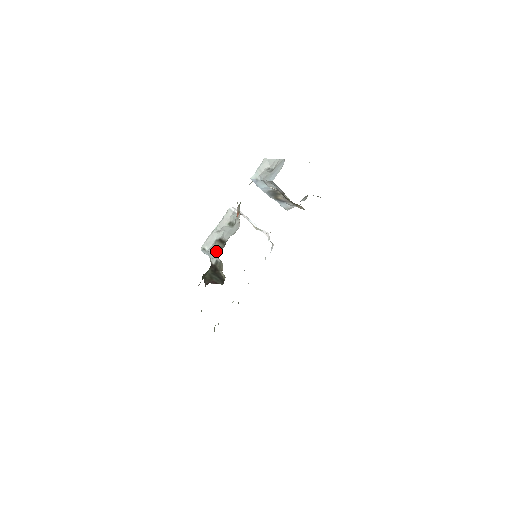
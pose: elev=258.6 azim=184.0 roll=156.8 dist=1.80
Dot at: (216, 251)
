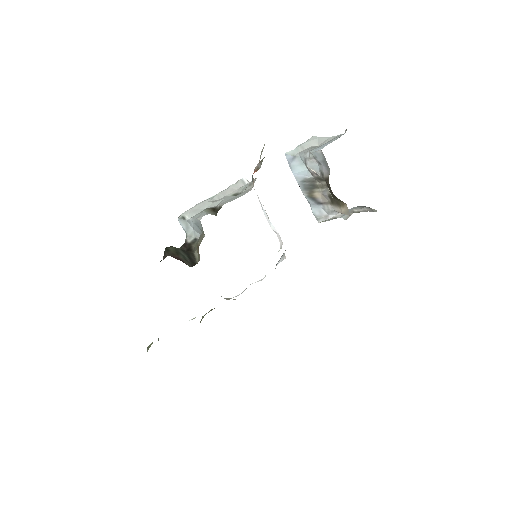
Dot at: (201, 215)
